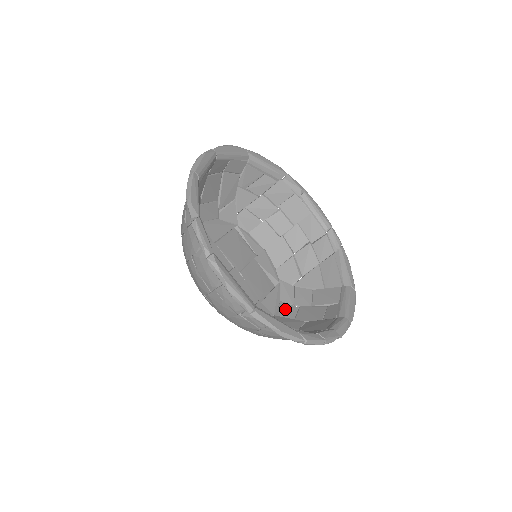
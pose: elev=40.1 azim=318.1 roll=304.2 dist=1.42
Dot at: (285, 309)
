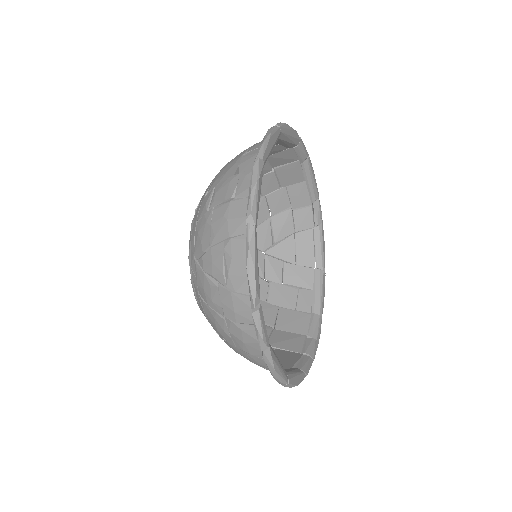
Dot at: occluded
